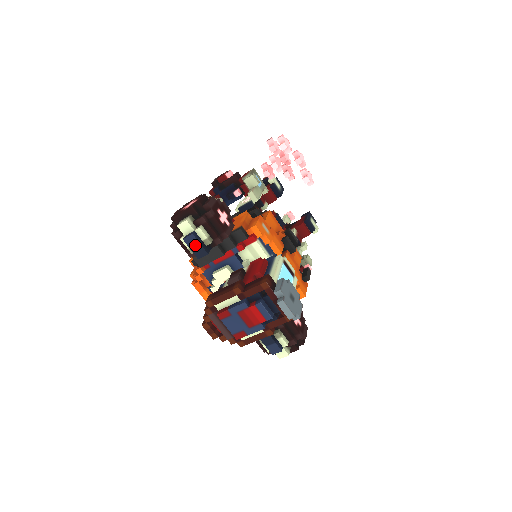
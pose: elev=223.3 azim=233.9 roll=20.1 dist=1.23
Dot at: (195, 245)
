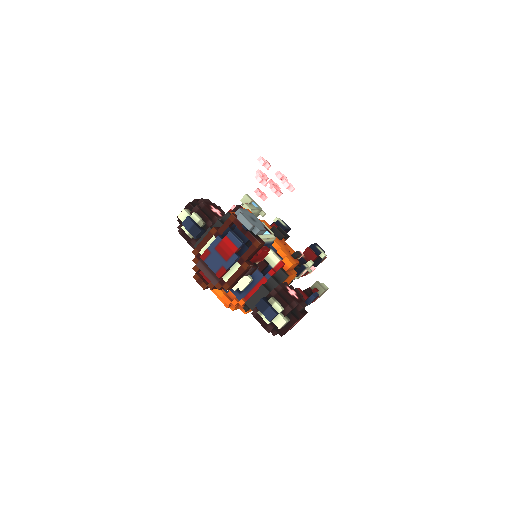
Dot at: (191, 226)
